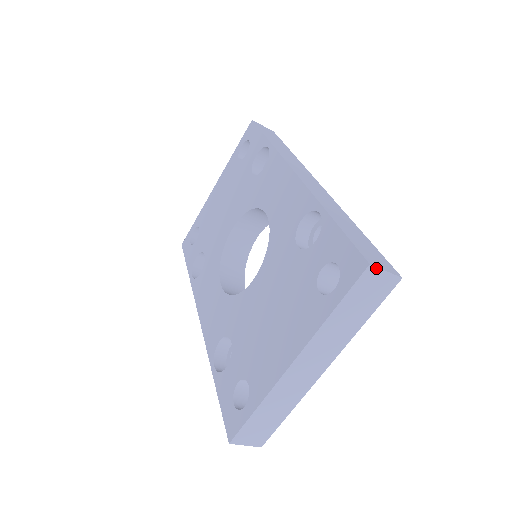
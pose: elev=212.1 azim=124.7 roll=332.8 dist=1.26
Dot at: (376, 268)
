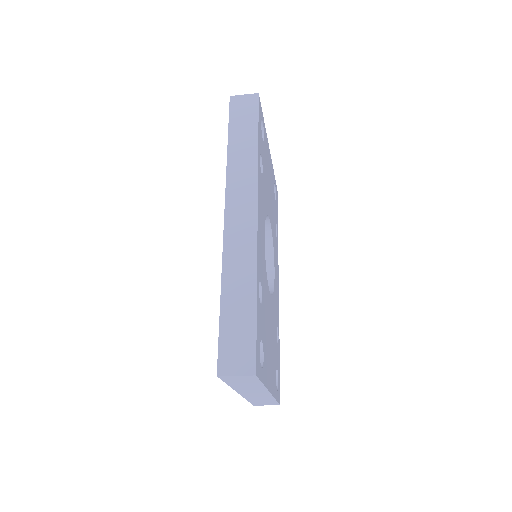
Dot at: (225, 376)
